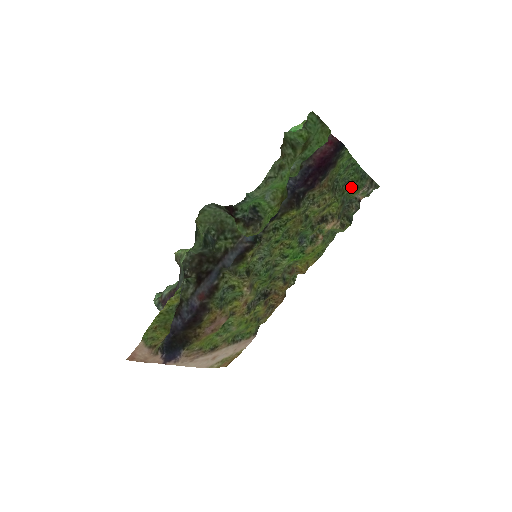
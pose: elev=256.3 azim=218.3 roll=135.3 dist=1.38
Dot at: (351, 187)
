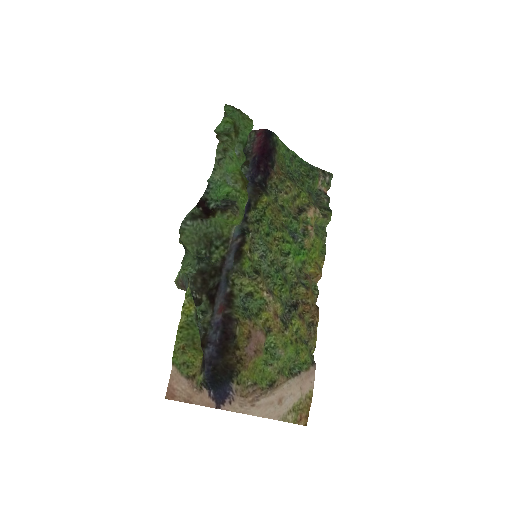
Dot at: (307, 178)
